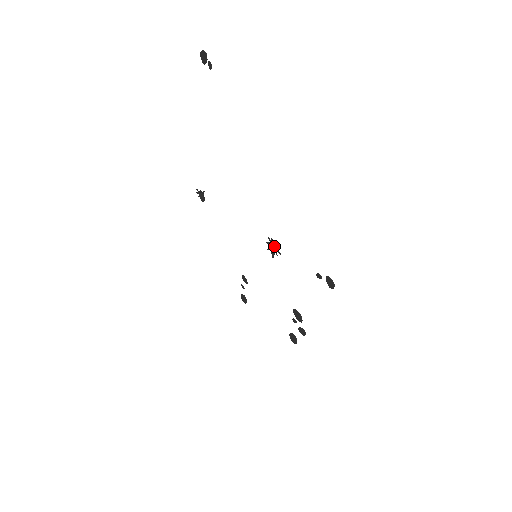
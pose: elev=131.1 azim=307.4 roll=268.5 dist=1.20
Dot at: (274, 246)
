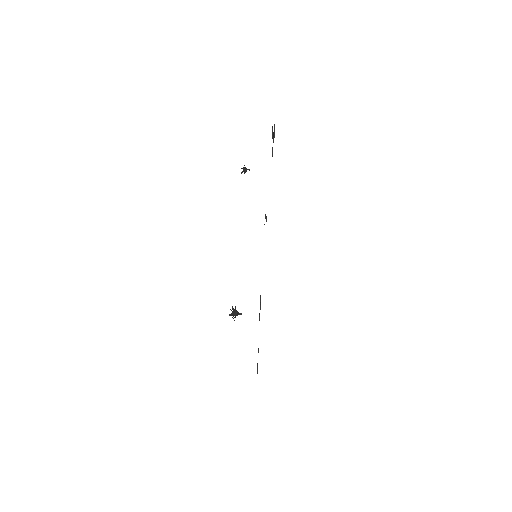
Dot at: occluded
